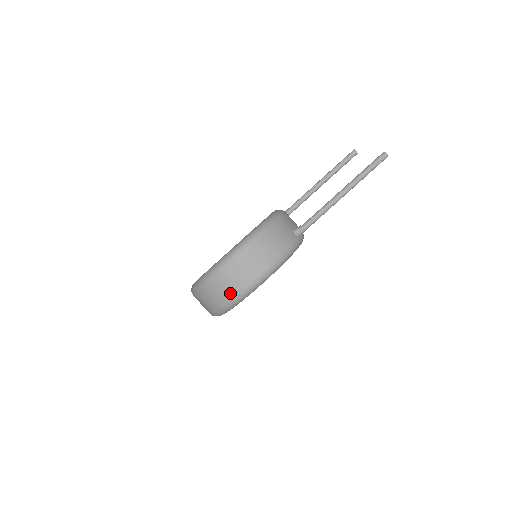
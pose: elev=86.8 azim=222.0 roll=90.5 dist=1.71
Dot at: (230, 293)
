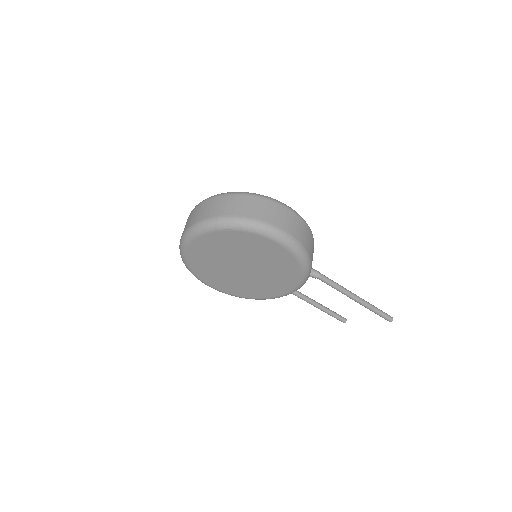
Dot at: (259, 215)
